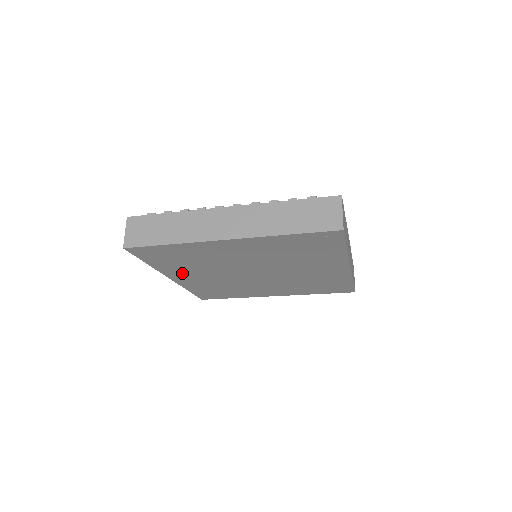
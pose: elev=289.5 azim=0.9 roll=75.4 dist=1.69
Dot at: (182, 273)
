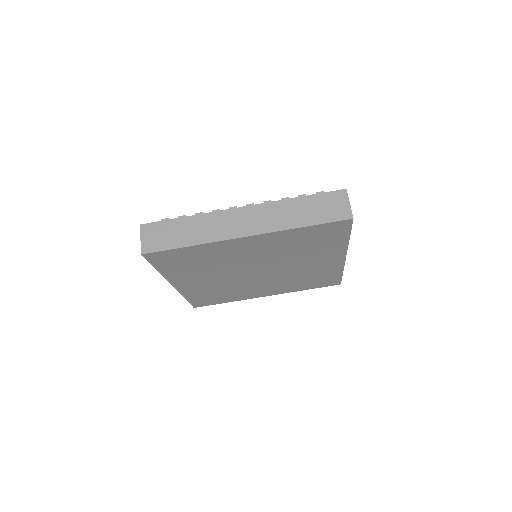
Dot at: (187, 278)
